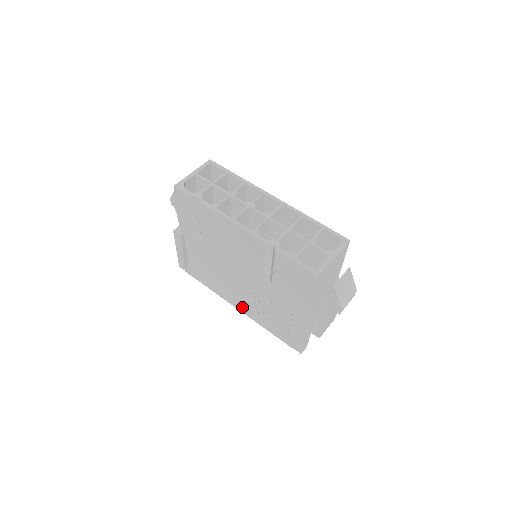
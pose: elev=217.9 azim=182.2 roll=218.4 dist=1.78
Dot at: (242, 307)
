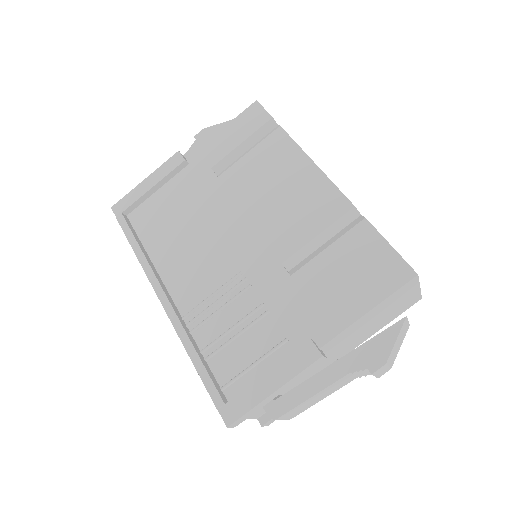
Dot at: (173, 304)
